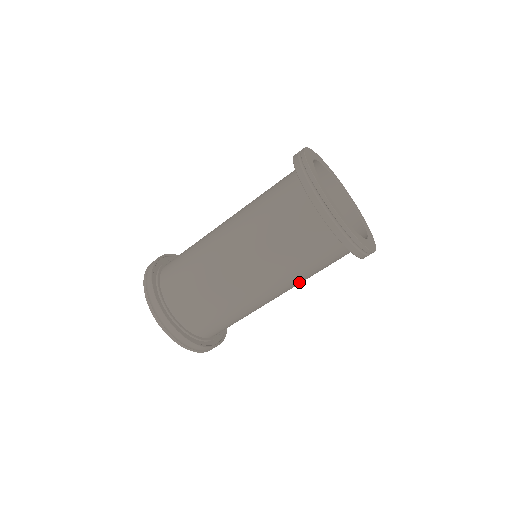
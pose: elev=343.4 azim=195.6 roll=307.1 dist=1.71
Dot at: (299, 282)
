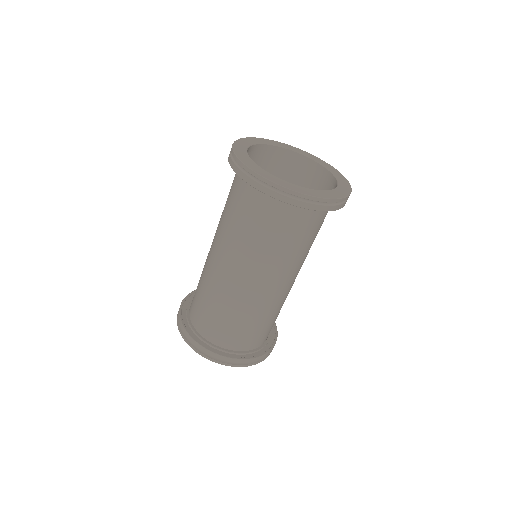
Dot at: (265, 259)
